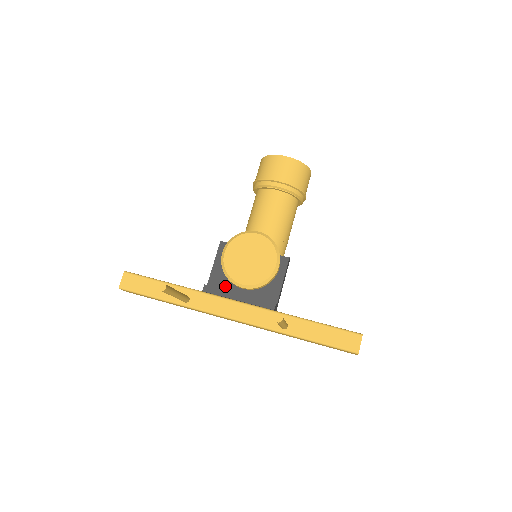
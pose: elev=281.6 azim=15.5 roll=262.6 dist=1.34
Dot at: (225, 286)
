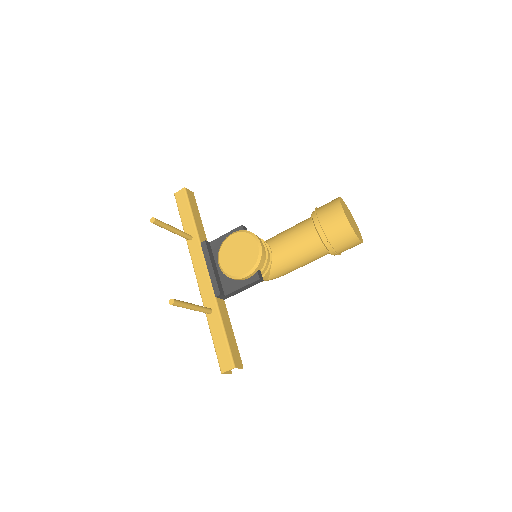
Dot at: (216, 254)
